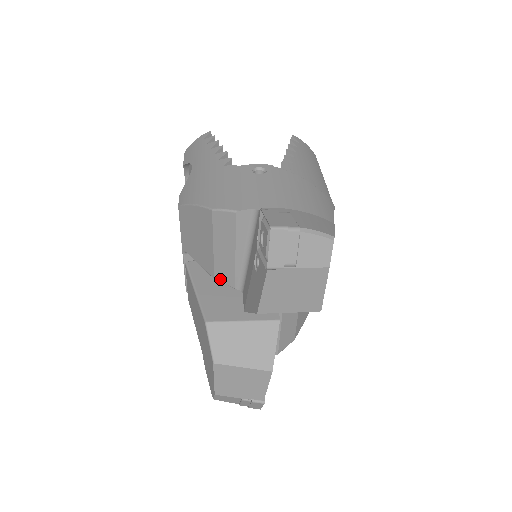
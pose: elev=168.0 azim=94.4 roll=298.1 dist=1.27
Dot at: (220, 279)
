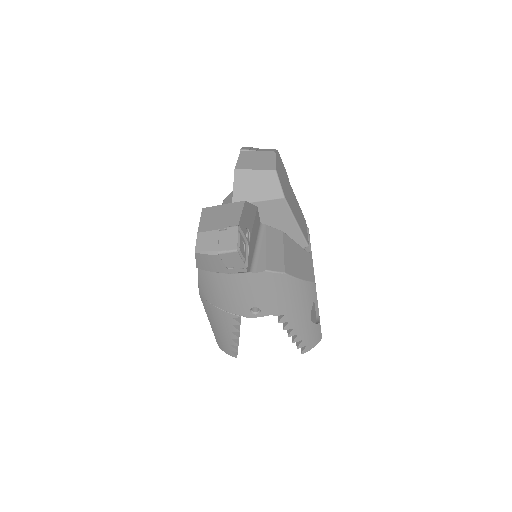
Dot at: occluded
